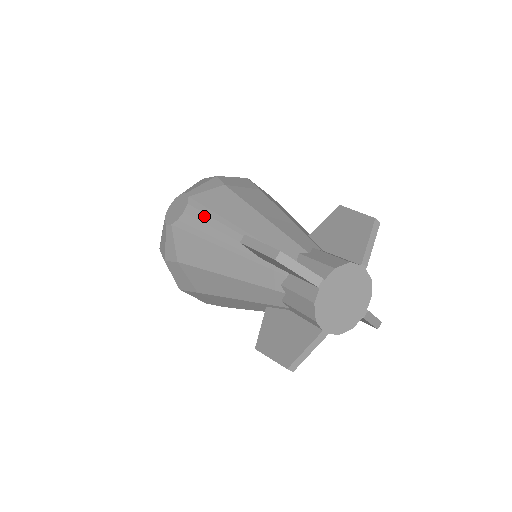
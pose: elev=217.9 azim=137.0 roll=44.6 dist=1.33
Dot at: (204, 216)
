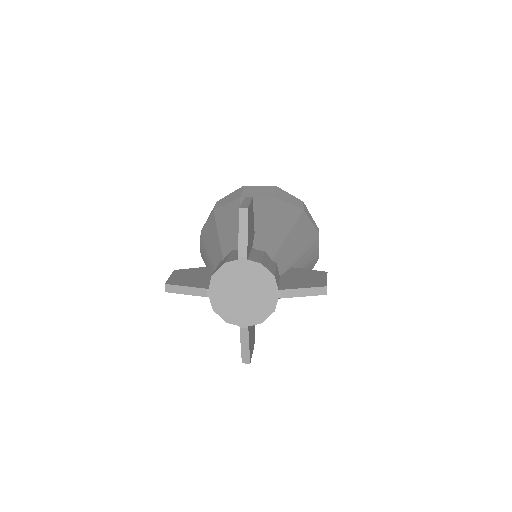
Dot at: (202, 247)
